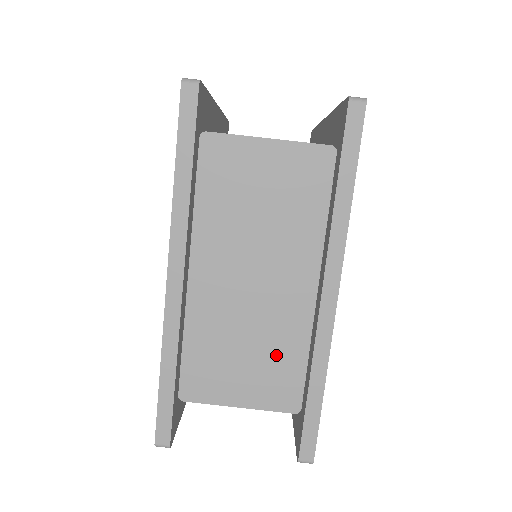
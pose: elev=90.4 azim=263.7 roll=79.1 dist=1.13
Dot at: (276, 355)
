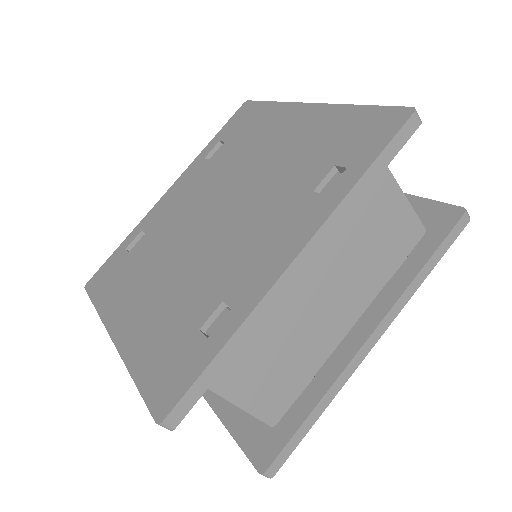
Dot at: (293, 368)
